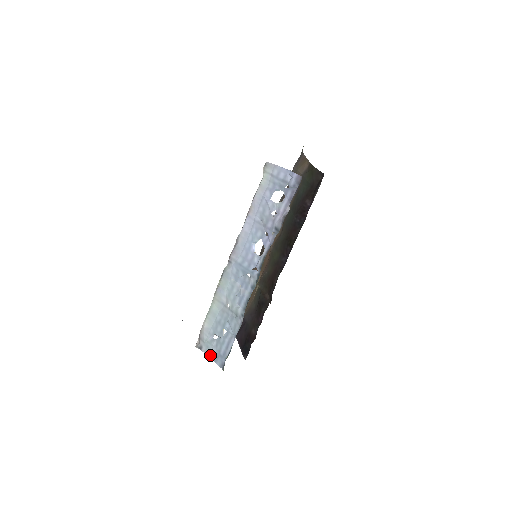
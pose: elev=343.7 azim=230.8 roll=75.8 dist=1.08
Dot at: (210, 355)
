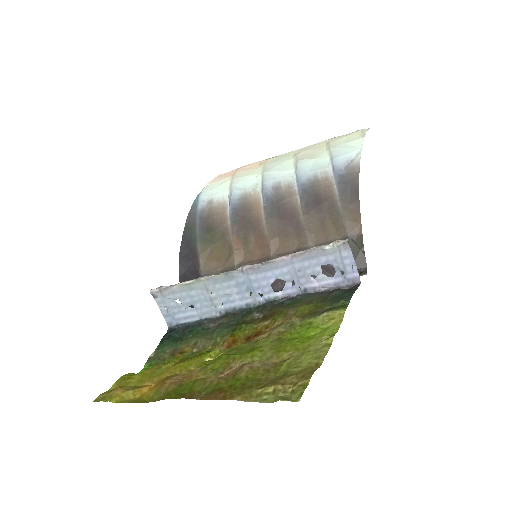
Dot at: (162, 308)
